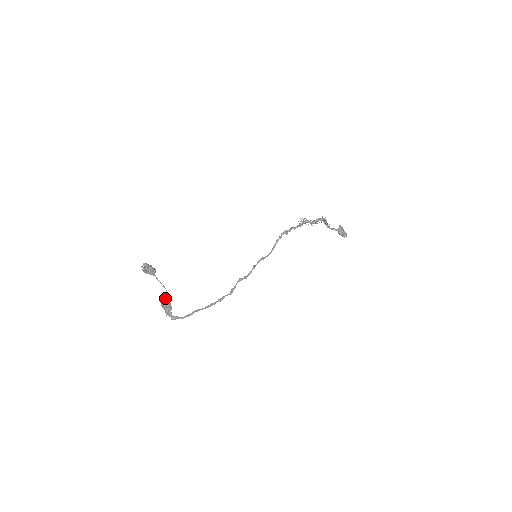
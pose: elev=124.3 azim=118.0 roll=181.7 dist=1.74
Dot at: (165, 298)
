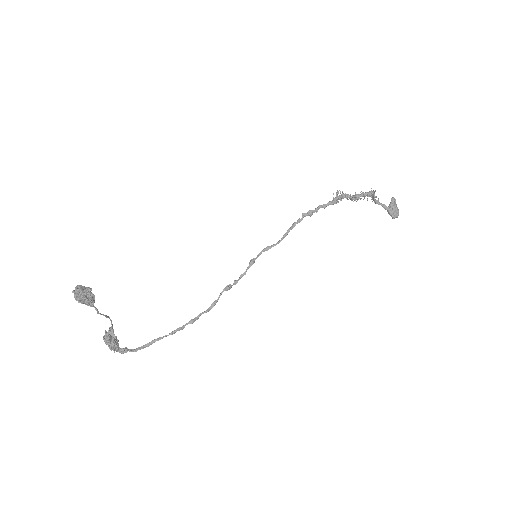
Dot at: (108, 336)
